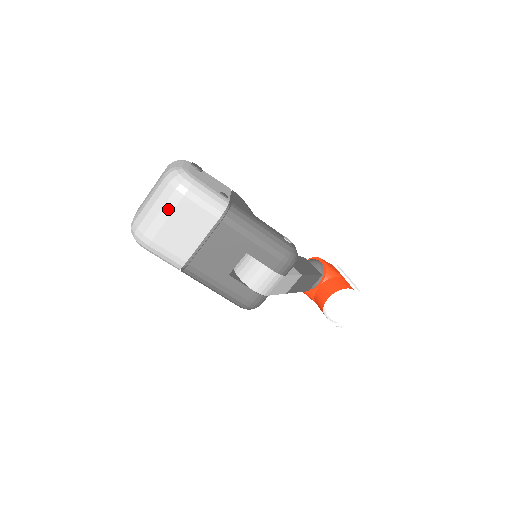
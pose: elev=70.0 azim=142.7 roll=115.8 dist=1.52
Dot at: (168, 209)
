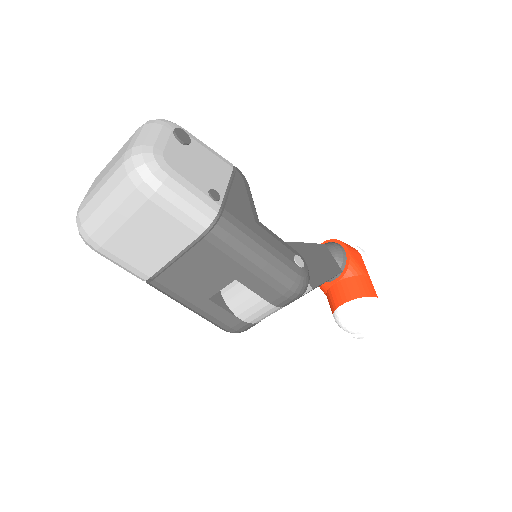
Dot at: (125, 212)
